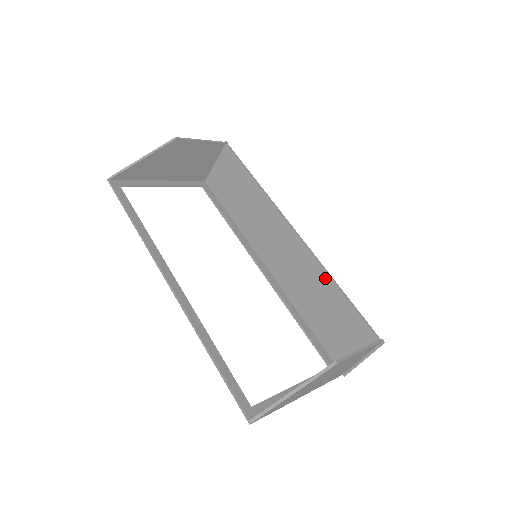
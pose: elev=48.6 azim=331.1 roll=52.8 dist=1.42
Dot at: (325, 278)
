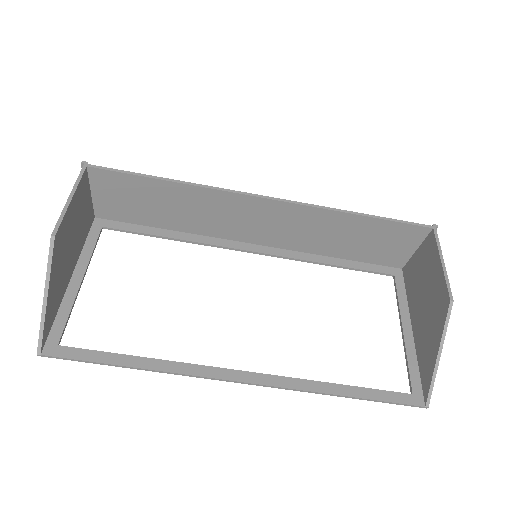
Dot at: (340, 217)
